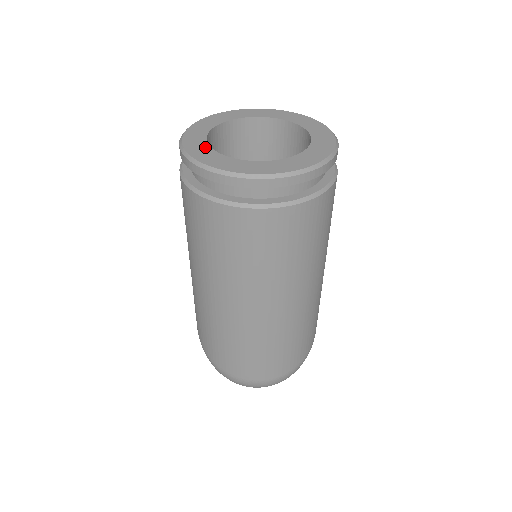
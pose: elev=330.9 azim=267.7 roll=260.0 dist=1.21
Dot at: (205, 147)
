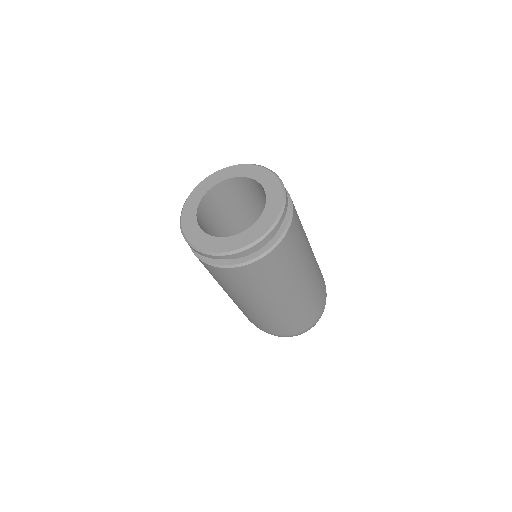
Dot at: (209, 238)
